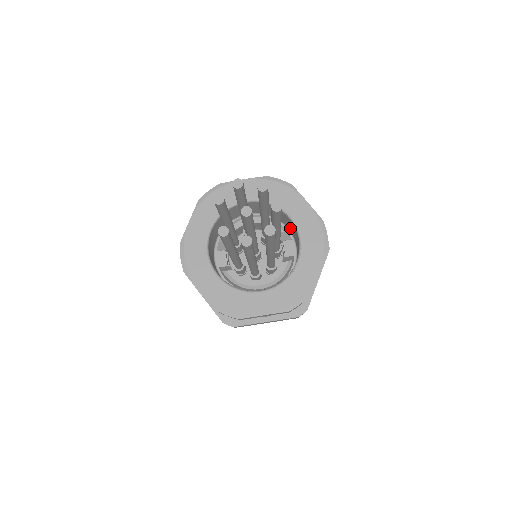
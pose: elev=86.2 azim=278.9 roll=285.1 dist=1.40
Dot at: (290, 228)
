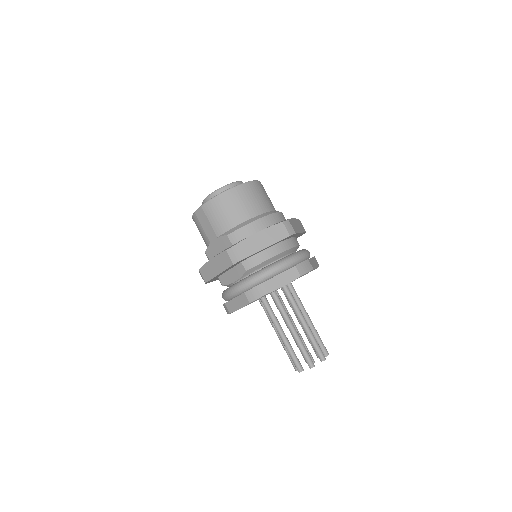
Dot at: occluded
